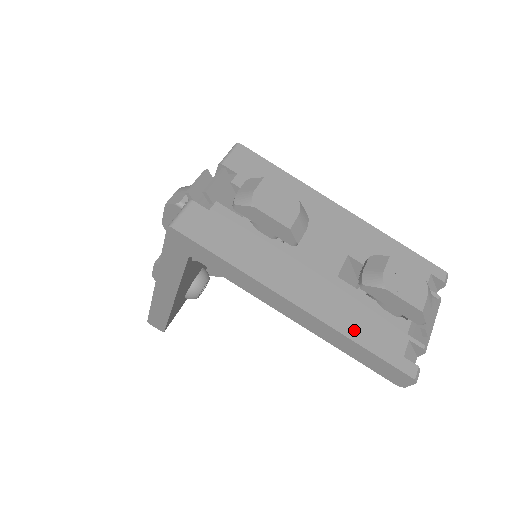
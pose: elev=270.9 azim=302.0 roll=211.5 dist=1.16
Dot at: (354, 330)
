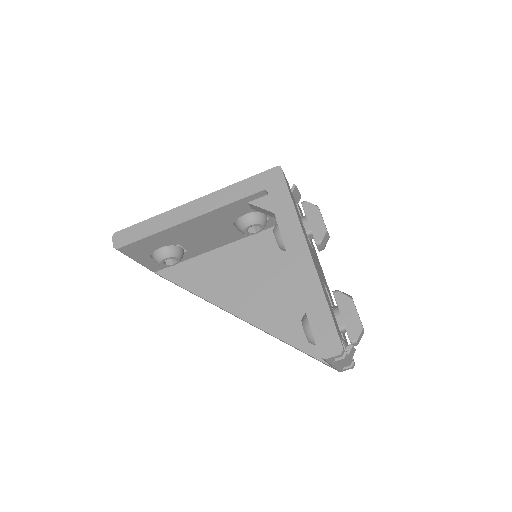
Dot at: (326, 296)
